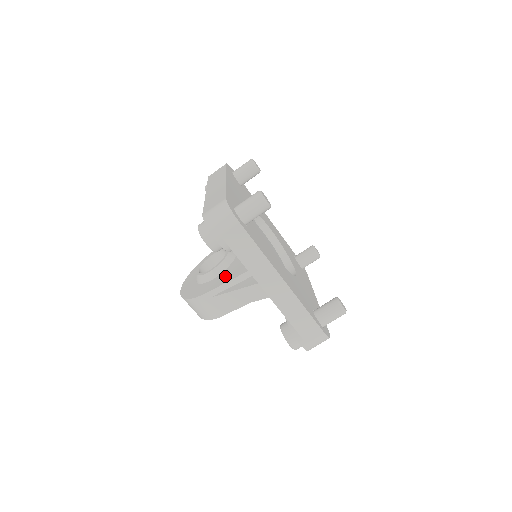
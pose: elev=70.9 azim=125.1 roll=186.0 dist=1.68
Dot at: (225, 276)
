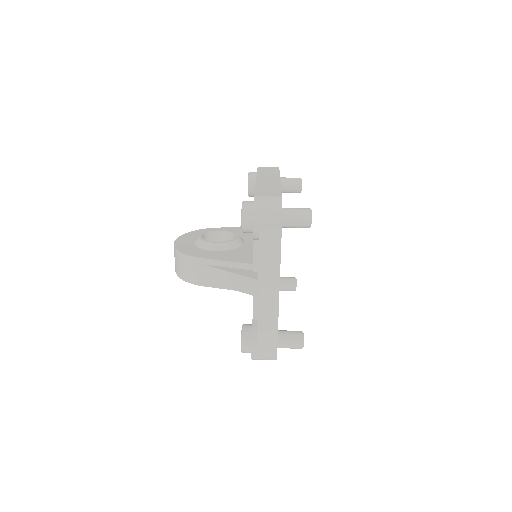
Dot at: (227, 255)
